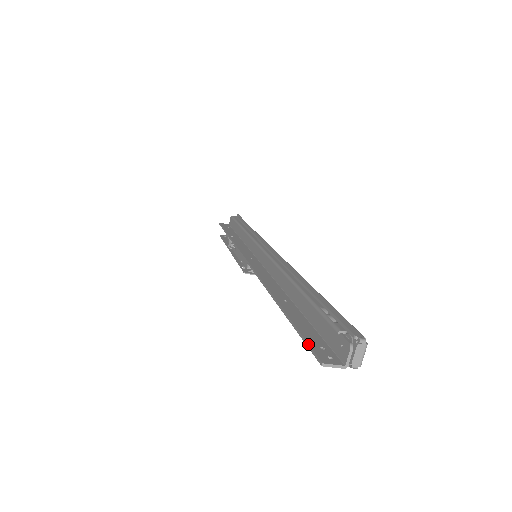
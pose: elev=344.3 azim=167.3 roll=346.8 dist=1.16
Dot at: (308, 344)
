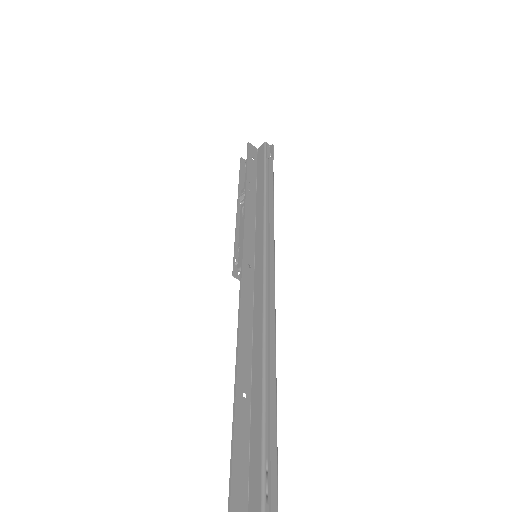
Dot at: out of frame
